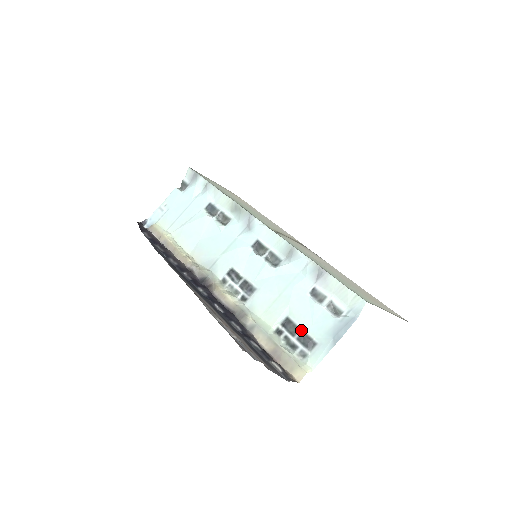
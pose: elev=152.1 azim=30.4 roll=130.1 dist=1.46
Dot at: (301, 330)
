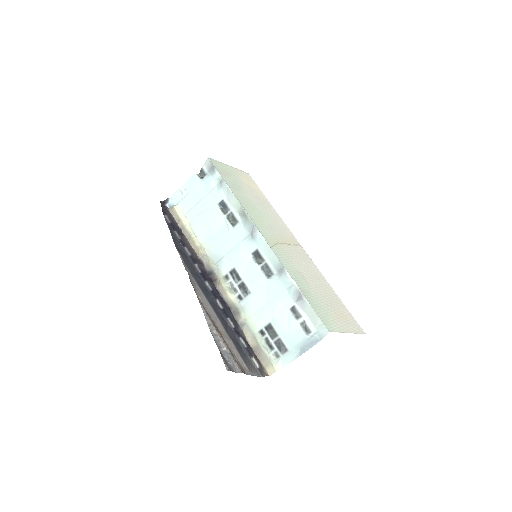
Dot at: (278, 337)
